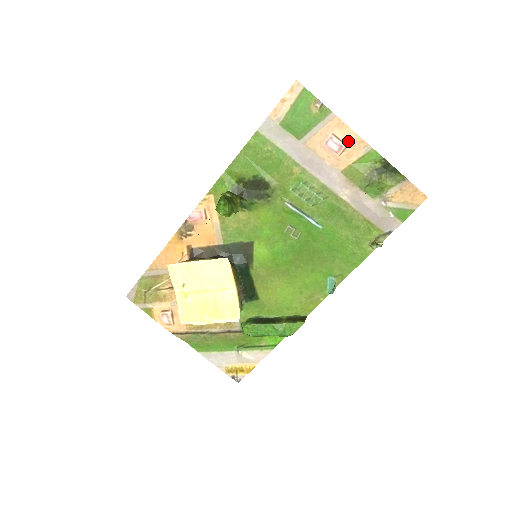
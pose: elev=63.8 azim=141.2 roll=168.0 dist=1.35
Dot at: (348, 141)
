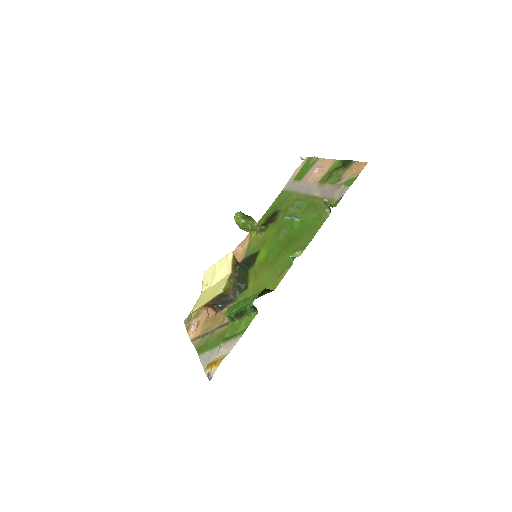
Dot at: (325, 165)
